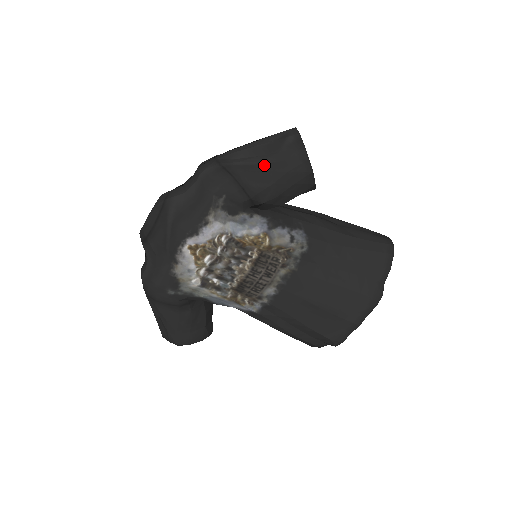
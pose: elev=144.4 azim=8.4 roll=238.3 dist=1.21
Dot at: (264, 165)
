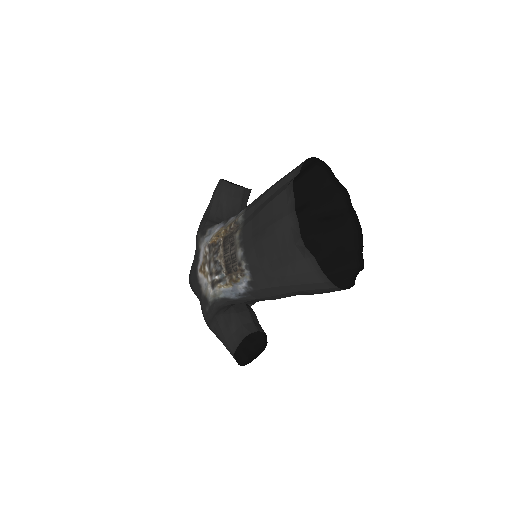
Dot at: occluded
